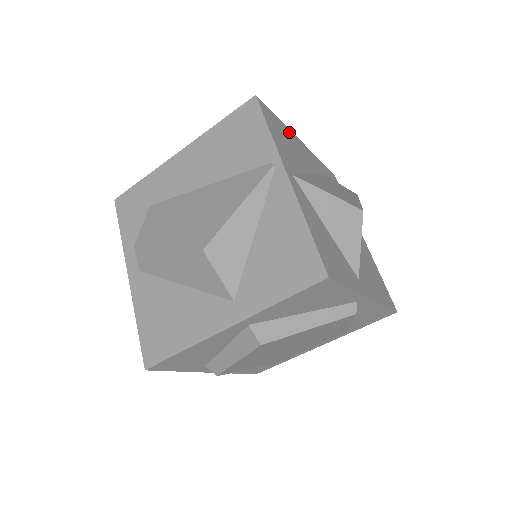
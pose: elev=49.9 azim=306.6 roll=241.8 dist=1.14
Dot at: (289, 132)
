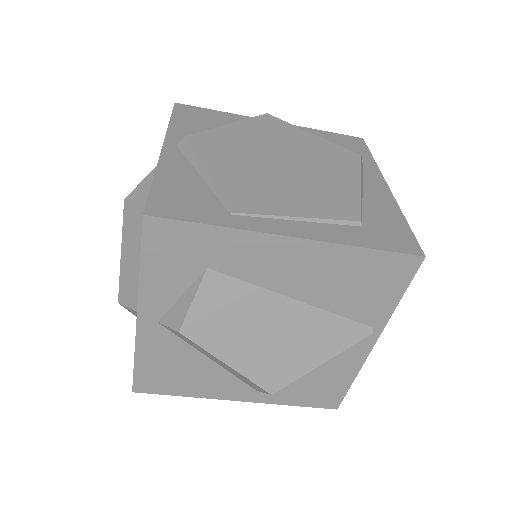
Dot at: occluded
